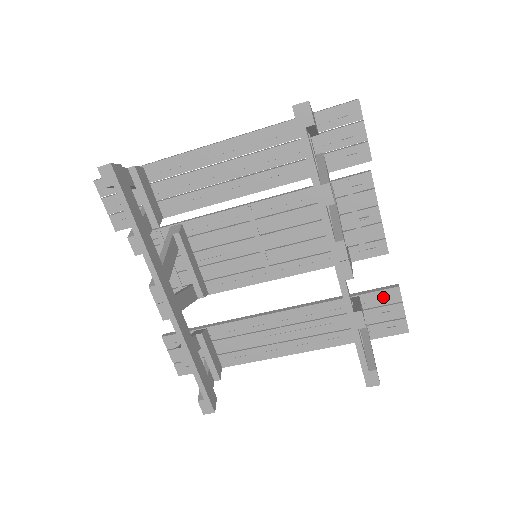
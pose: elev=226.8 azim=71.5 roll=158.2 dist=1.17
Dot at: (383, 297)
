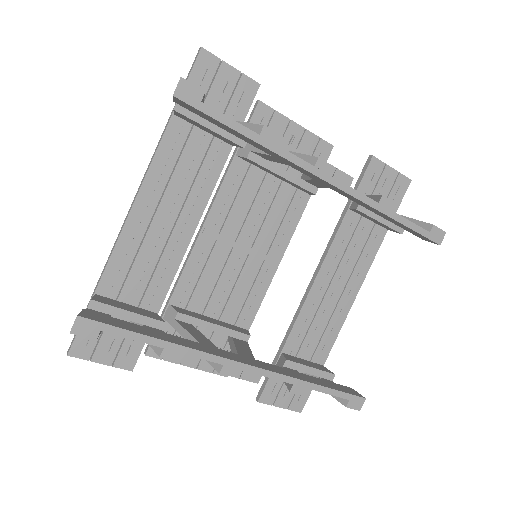
Dot at: (371, 176)
